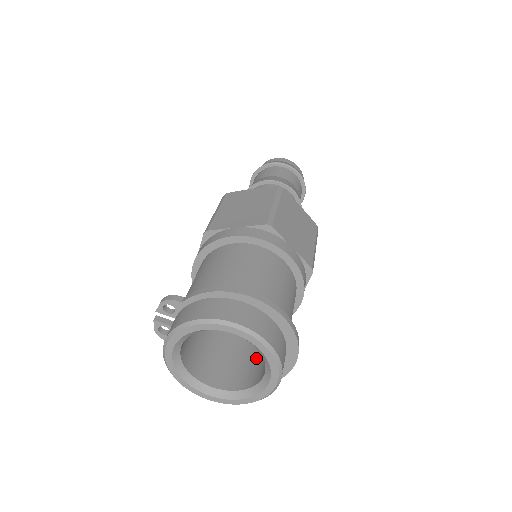
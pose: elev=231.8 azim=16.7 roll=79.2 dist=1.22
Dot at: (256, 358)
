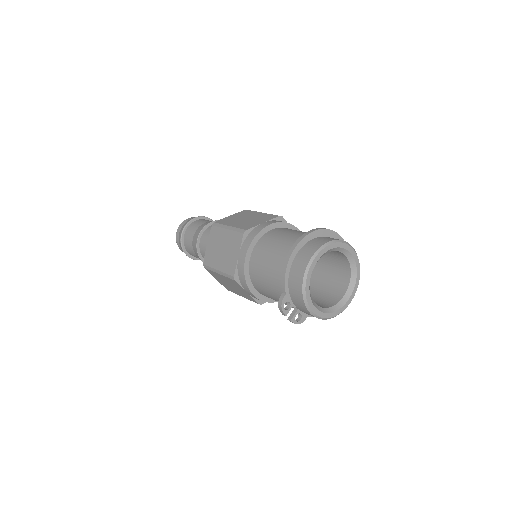
Dot at: (331, 265)
